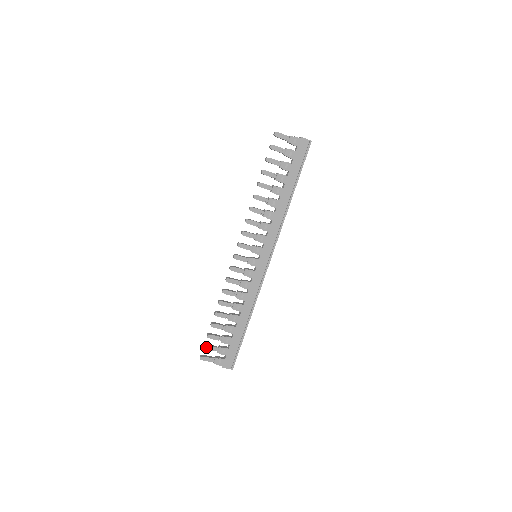
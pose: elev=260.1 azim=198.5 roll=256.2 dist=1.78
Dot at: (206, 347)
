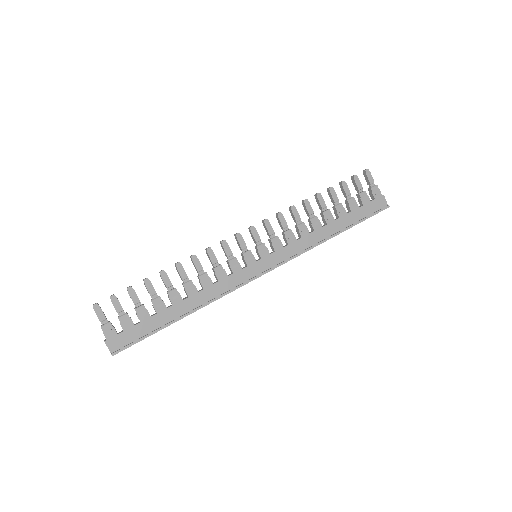
Dot at: (114, 298)
